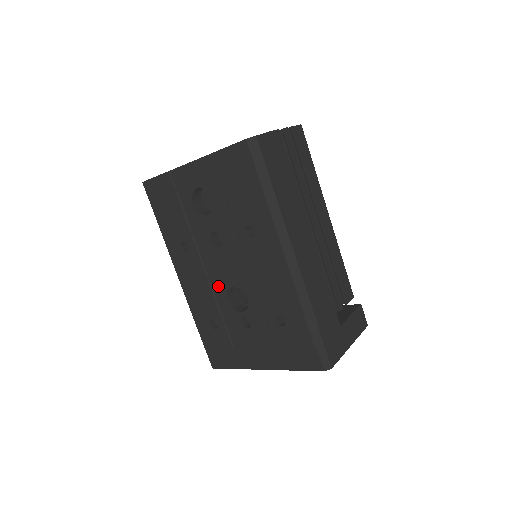
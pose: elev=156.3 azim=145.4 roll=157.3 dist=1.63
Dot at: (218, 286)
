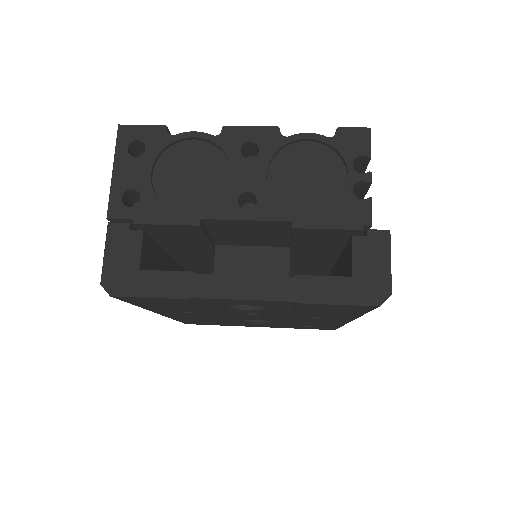
Dot at: occluded
